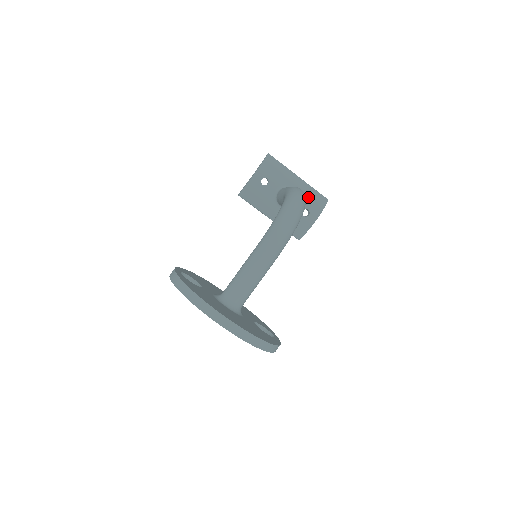
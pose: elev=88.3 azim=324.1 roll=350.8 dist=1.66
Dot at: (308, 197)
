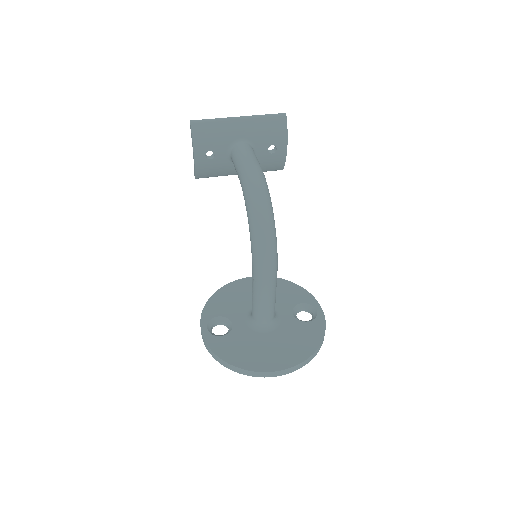
Dot at: (263, 133)
